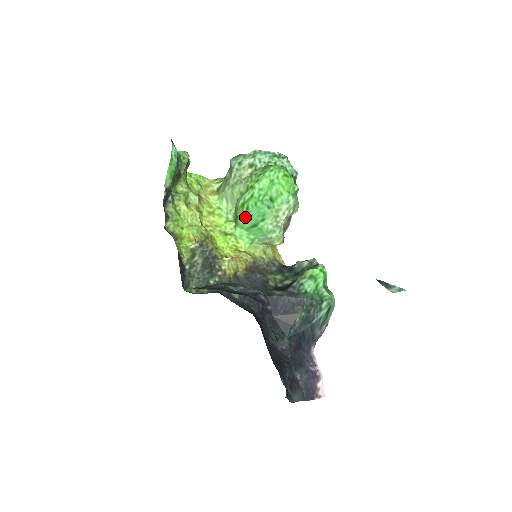
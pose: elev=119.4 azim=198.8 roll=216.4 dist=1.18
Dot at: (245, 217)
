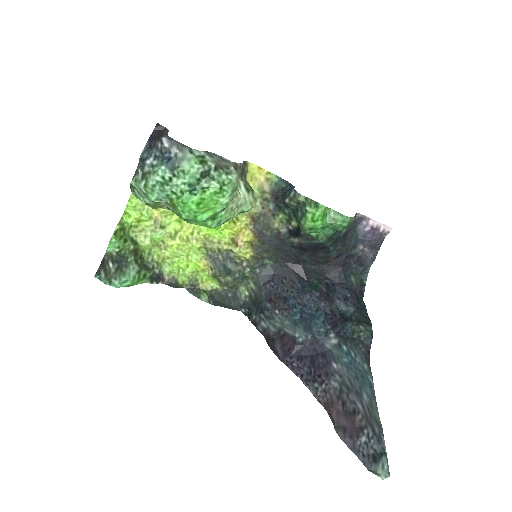
Dot at: occluded
